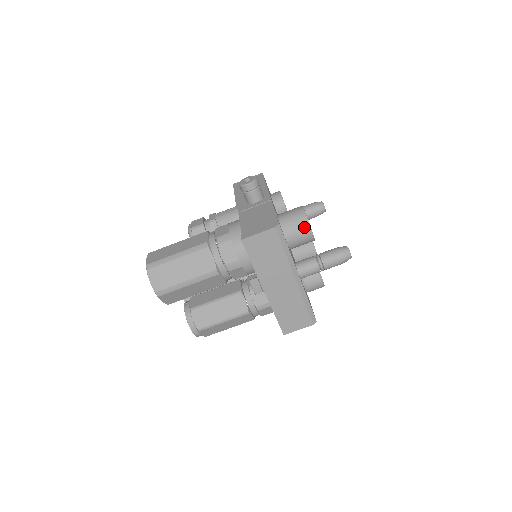
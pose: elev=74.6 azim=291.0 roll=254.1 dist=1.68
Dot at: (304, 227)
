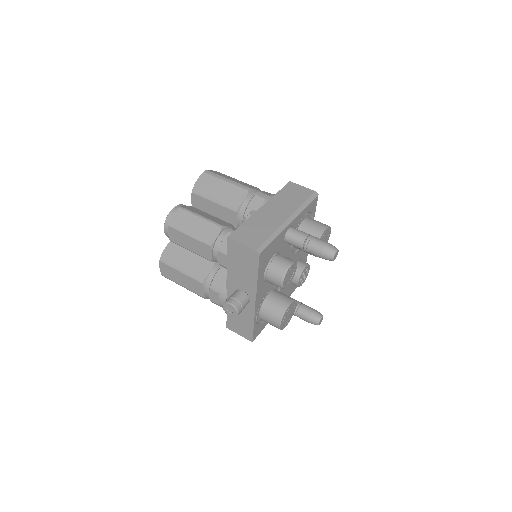
Dot at: (324, 224)
